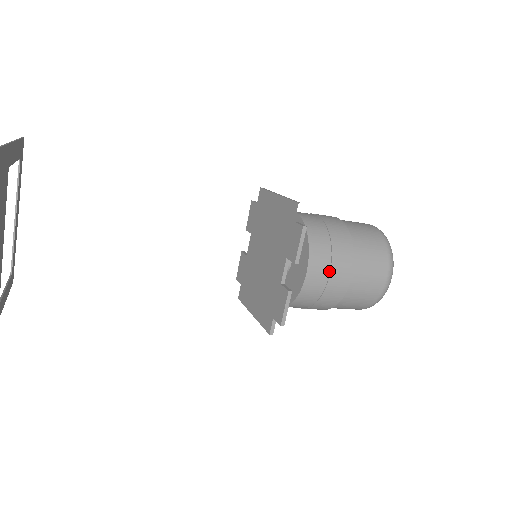
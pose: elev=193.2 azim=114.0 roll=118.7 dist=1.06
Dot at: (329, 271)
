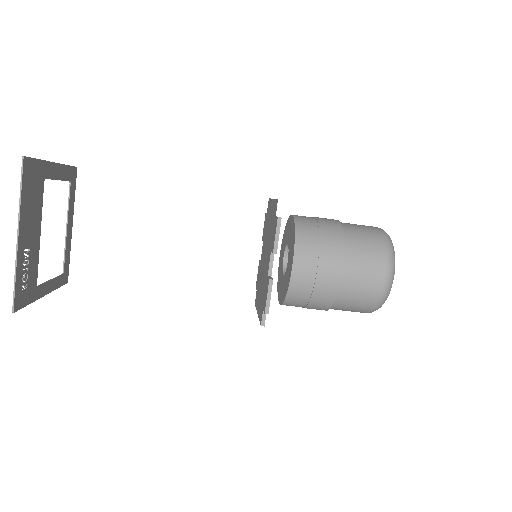
Dot at: (317, 265)
